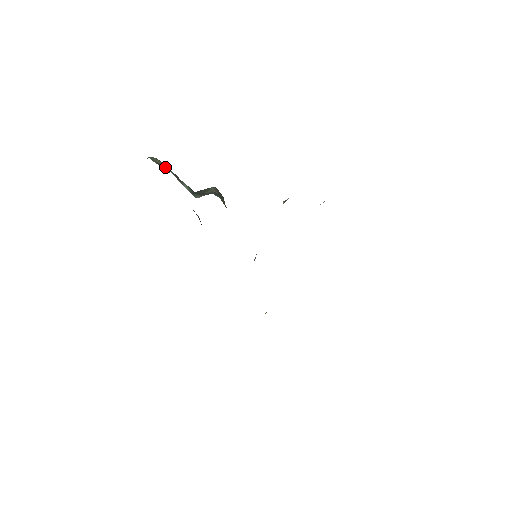
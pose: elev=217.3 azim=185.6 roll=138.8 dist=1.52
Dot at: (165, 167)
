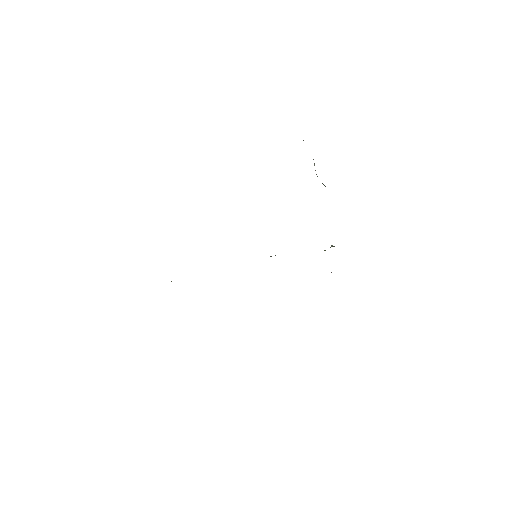
Dot at: occluded
